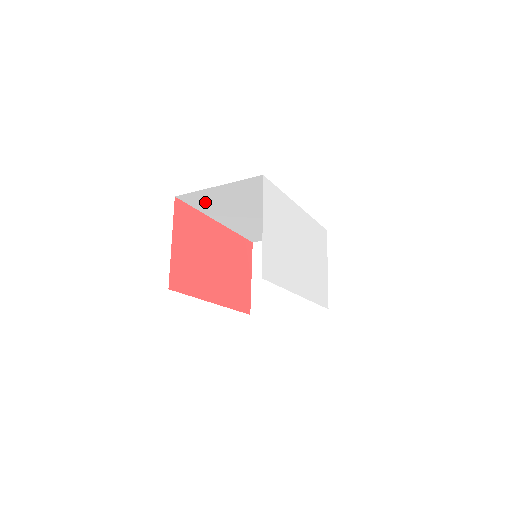
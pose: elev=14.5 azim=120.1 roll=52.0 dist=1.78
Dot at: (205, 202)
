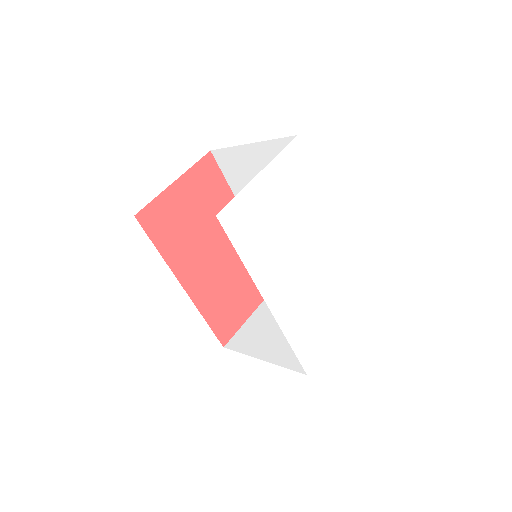
Dot at: (237, 173)
